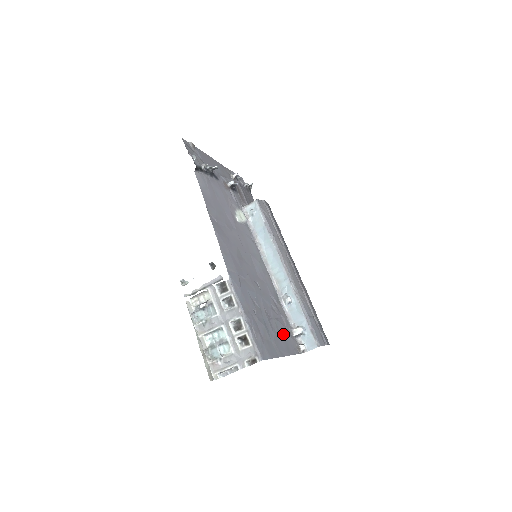
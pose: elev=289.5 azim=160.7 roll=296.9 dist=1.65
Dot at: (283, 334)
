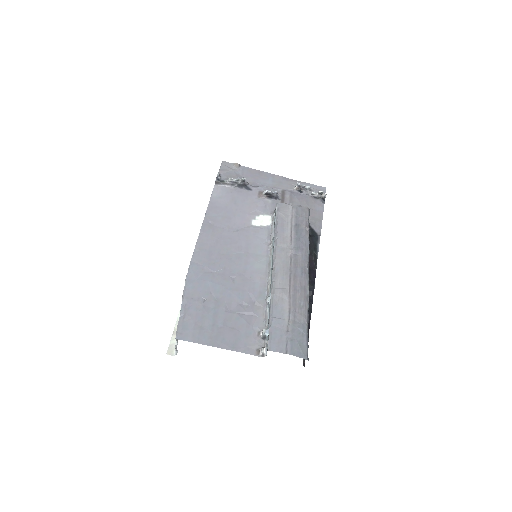
Dot at: (239, 330)
